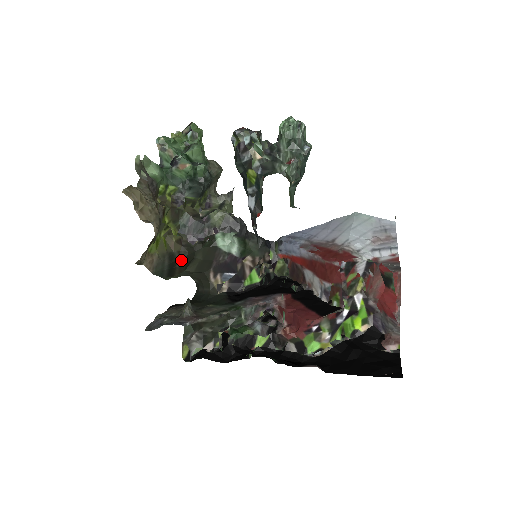
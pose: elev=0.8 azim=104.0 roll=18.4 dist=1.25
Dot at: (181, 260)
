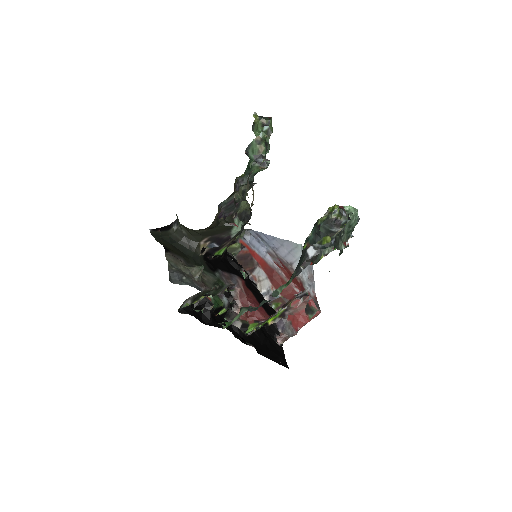
Dot at: occluded
